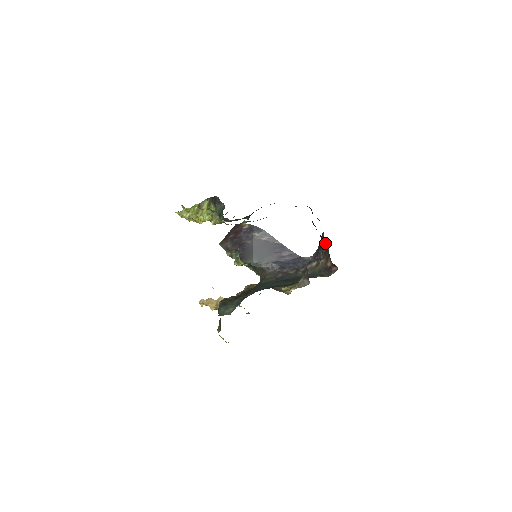
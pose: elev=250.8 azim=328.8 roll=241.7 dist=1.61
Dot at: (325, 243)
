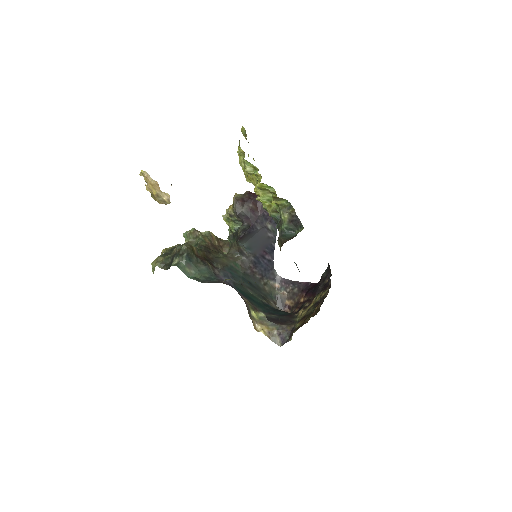
Dot at: (307, 299)
